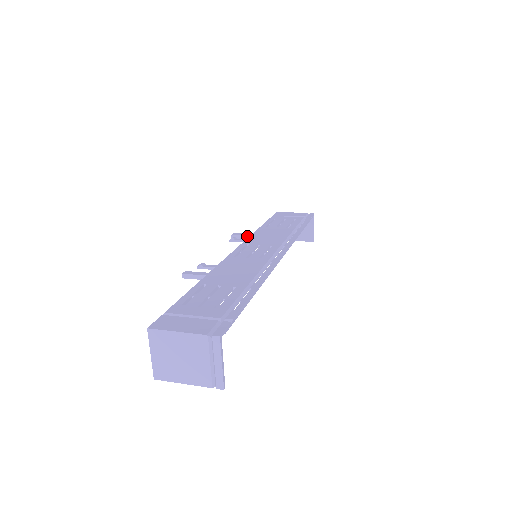
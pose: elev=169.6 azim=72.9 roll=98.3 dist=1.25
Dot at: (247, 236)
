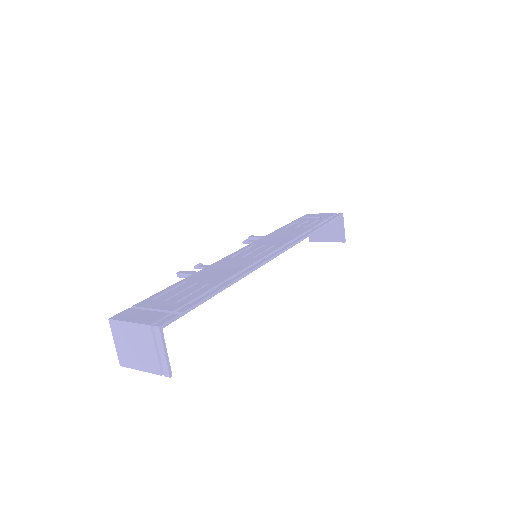
Dot at: occluded
